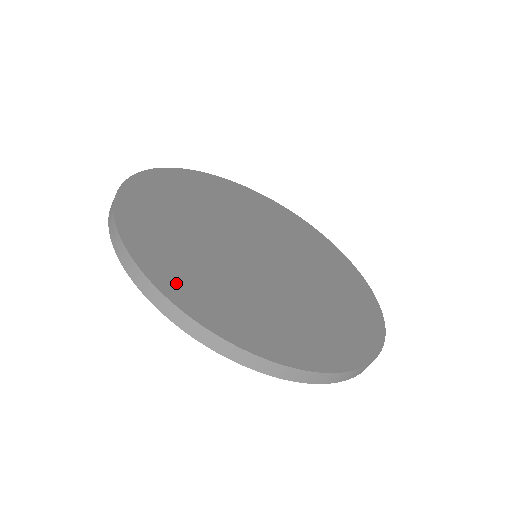
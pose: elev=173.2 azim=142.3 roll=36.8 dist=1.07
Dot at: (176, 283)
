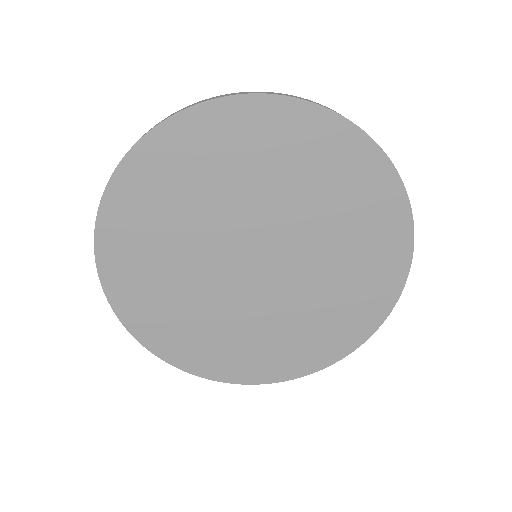
Dot at: (122, 284)
